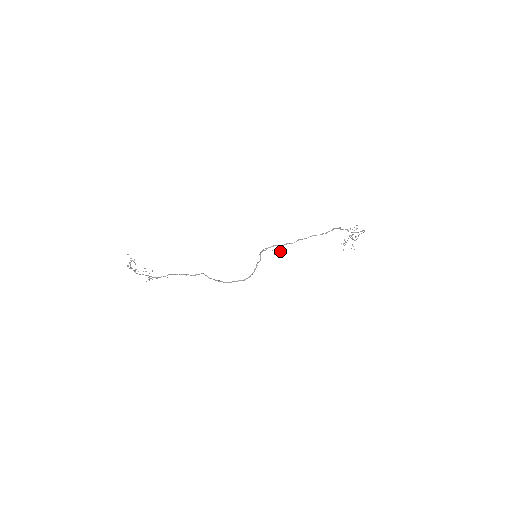
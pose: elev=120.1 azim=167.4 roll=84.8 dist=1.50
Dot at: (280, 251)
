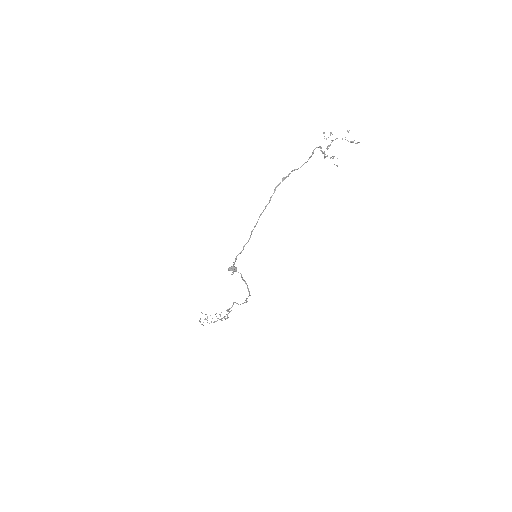
Dot at: (229, 270)
